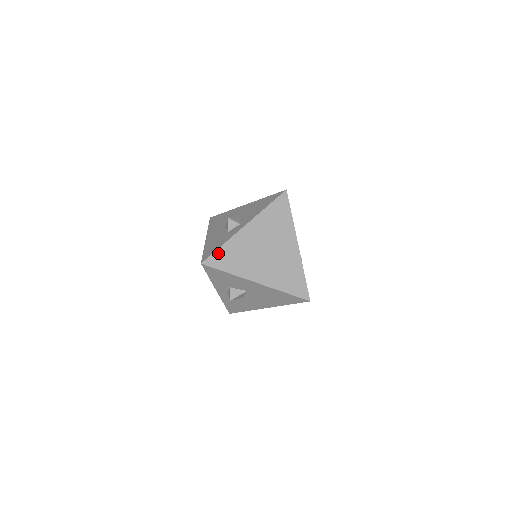
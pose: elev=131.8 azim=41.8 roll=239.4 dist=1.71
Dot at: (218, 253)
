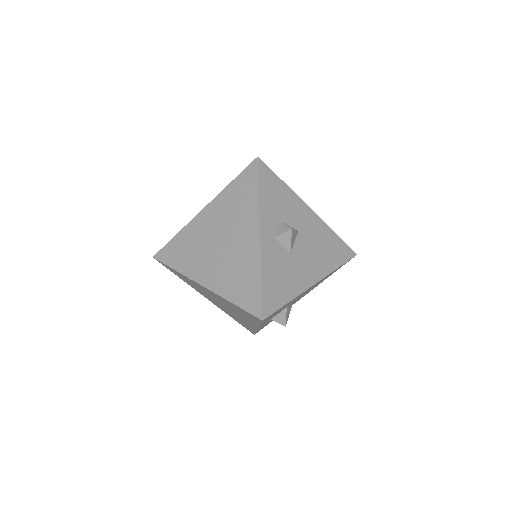
Dot at: occluded
